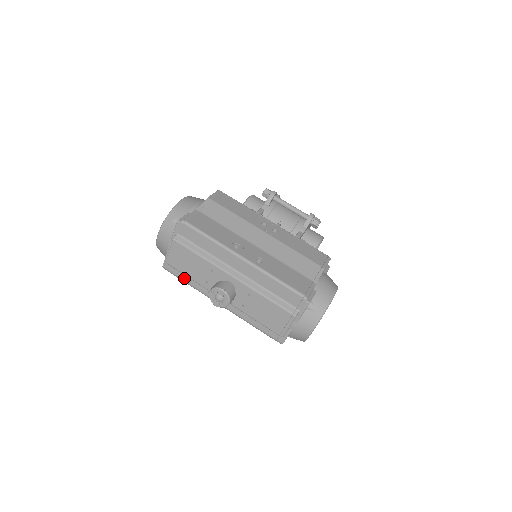
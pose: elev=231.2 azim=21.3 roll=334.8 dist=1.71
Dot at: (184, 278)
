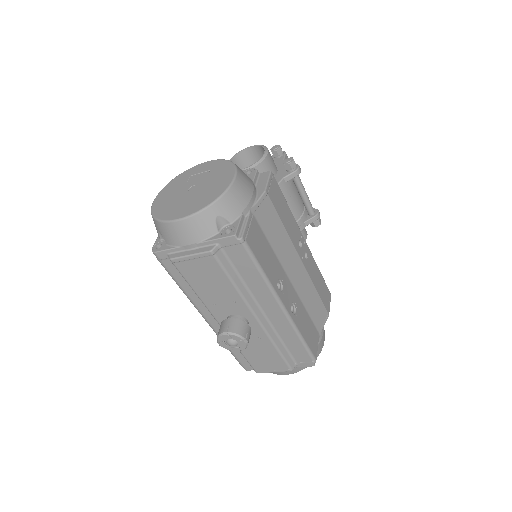
Dot at: (179, 279)
